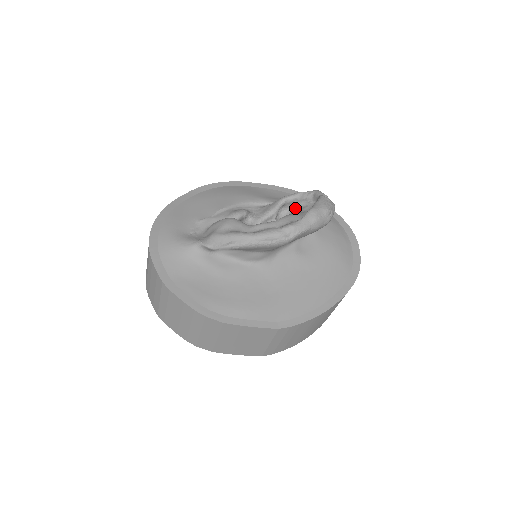
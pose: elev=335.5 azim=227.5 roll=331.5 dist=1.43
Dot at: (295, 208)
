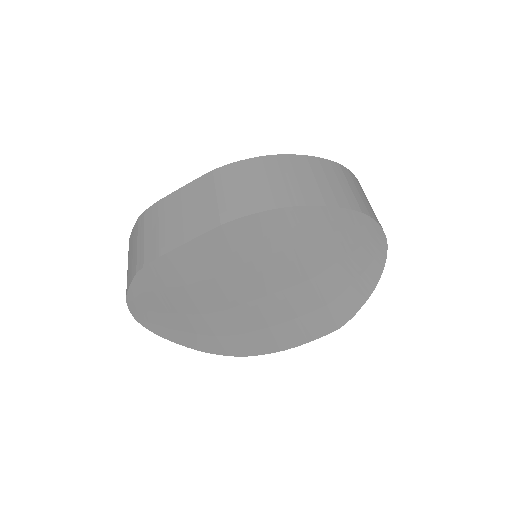
Dot at: occluded
